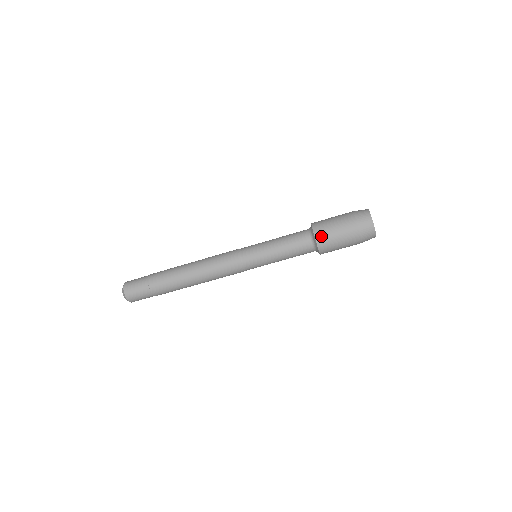
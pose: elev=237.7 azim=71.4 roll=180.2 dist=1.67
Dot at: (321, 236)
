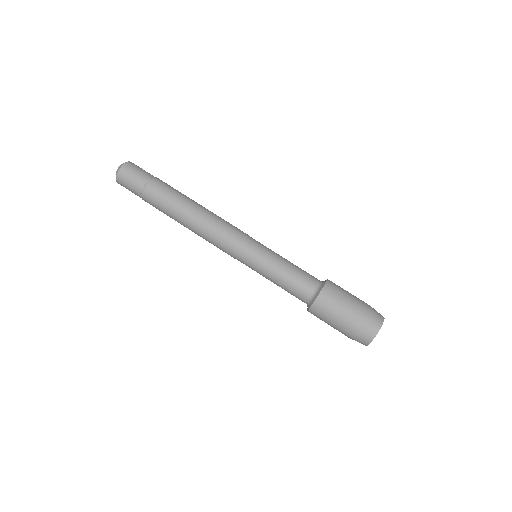
Dot at: (330, 290)
